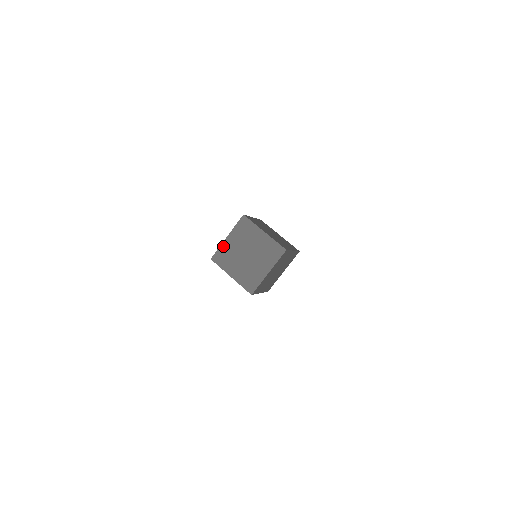
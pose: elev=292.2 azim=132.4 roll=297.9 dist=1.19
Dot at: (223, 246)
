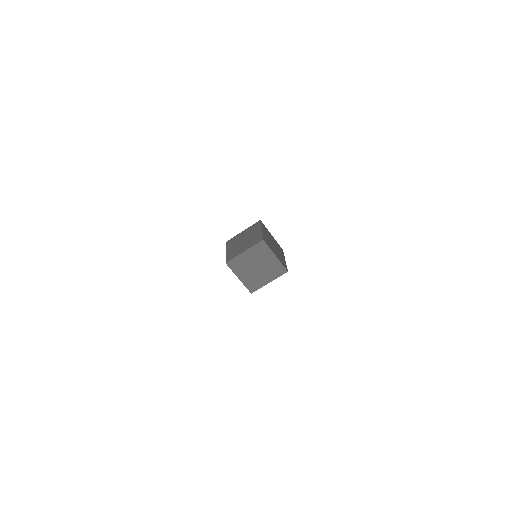
Dot at: occluded
